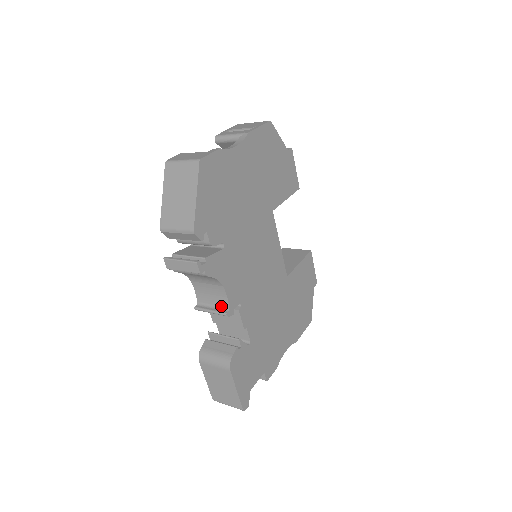
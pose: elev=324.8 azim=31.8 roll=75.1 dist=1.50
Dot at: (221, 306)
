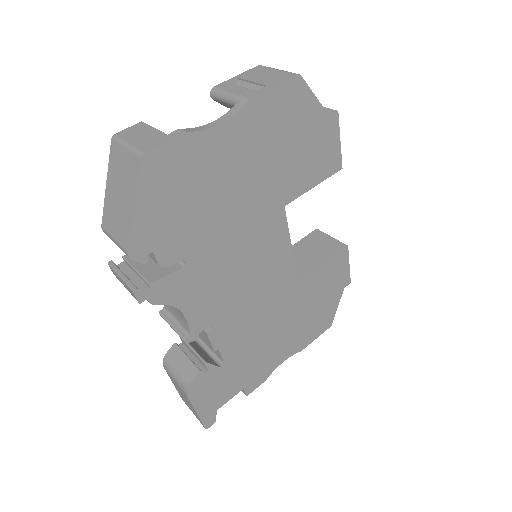
Dot at: (183, 326)
